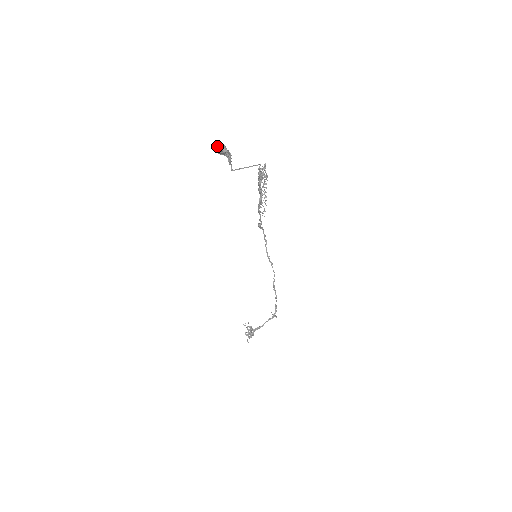
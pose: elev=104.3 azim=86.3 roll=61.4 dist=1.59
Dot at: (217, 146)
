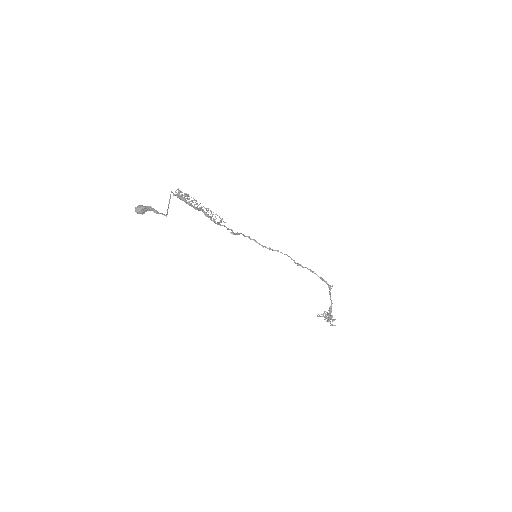
Dot at: occluded
